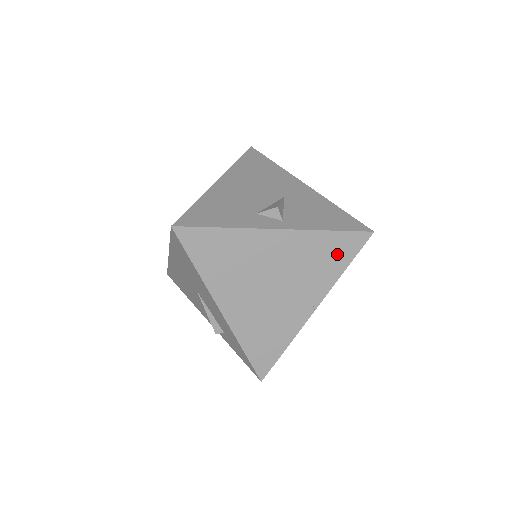
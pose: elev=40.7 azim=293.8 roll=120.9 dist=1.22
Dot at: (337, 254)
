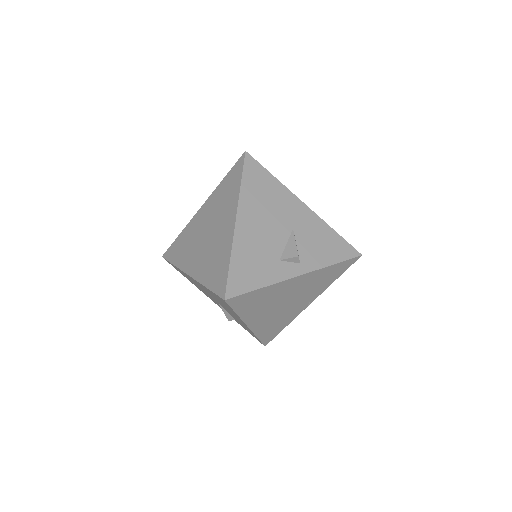
Dot at: (334, 274)
